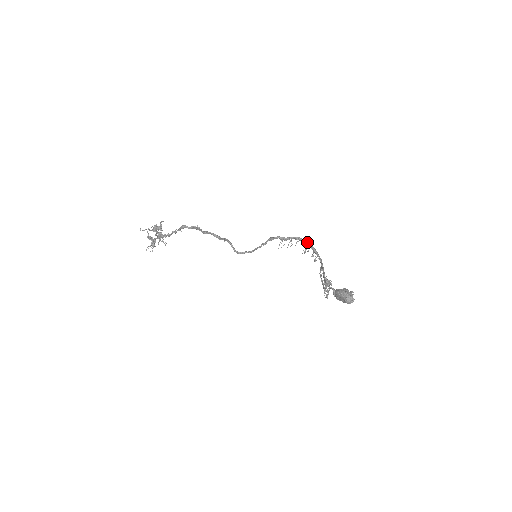
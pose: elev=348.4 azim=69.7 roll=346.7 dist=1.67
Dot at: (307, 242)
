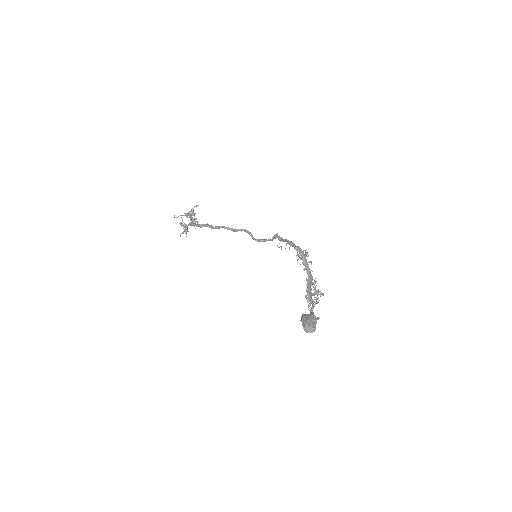
Dot at: (297, 249)
